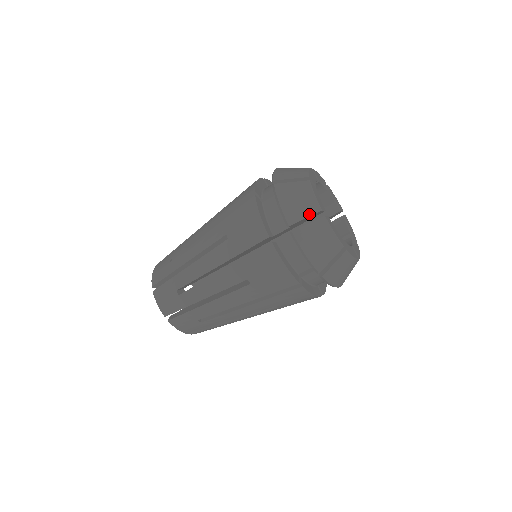
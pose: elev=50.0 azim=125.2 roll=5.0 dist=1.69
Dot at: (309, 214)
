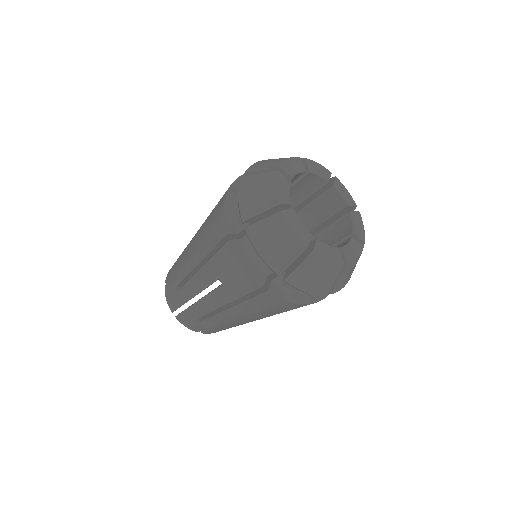
Dot at: (296, 256)
